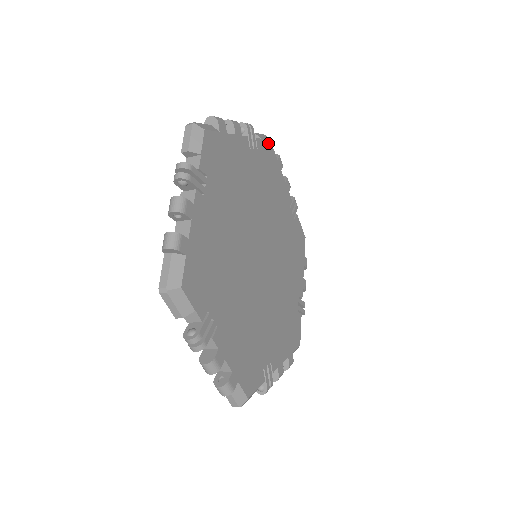
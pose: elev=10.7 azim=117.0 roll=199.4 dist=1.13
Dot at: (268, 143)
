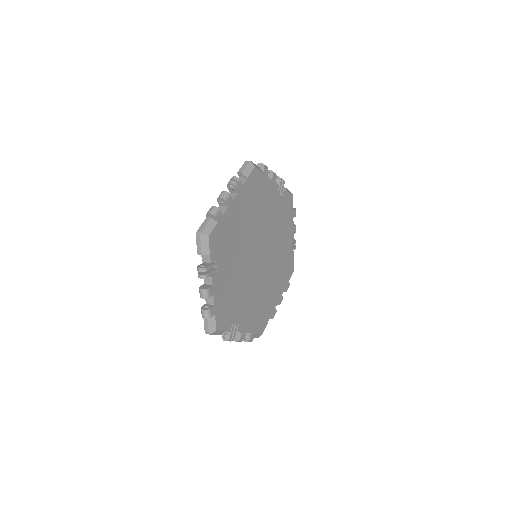
Dot at: (291, 197)
